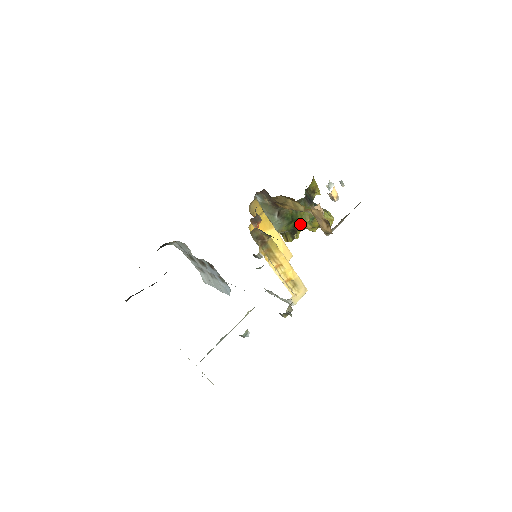
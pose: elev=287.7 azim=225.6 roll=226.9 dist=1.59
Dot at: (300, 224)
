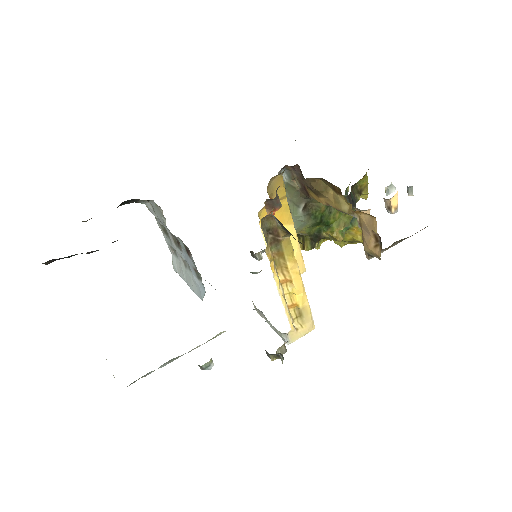
Dot at: (329, 230)
